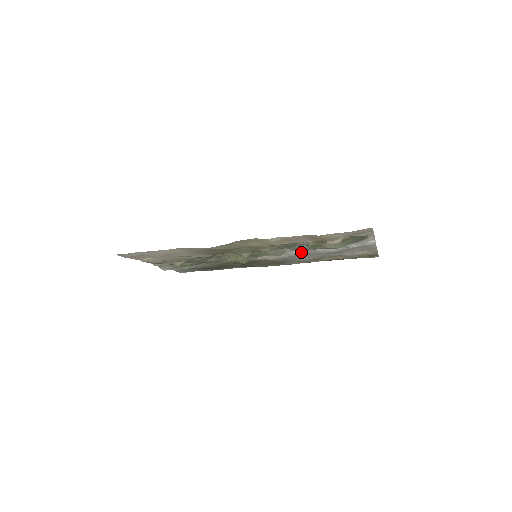
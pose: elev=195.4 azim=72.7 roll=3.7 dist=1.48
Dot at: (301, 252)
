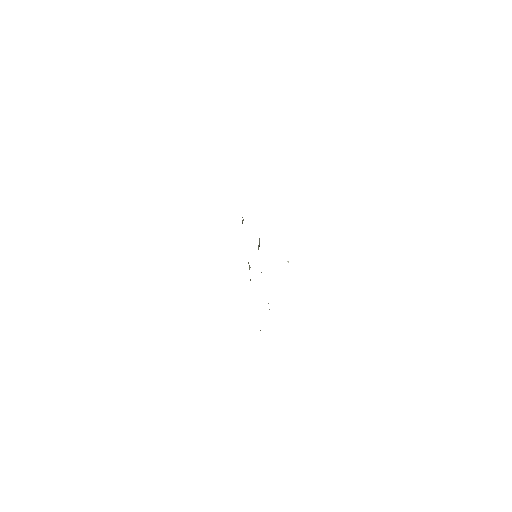
Dot at: occluded
